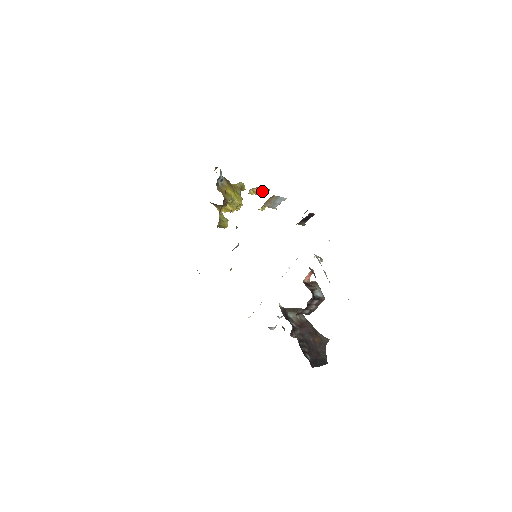
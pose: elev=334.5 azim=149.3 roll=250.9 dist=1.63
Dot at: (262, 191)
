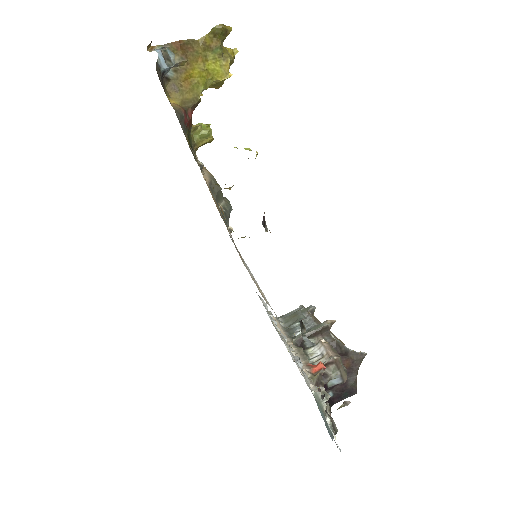
Dot at: occluded
